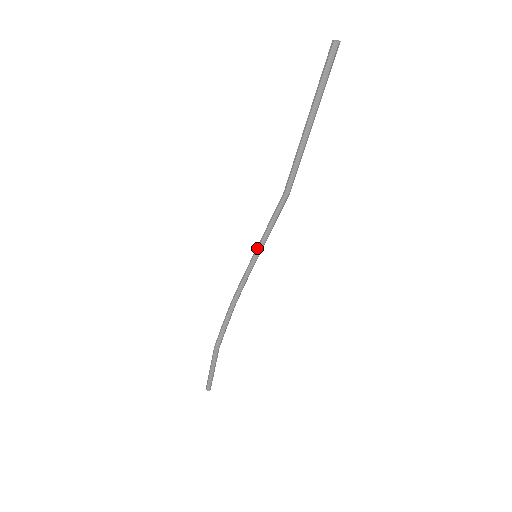
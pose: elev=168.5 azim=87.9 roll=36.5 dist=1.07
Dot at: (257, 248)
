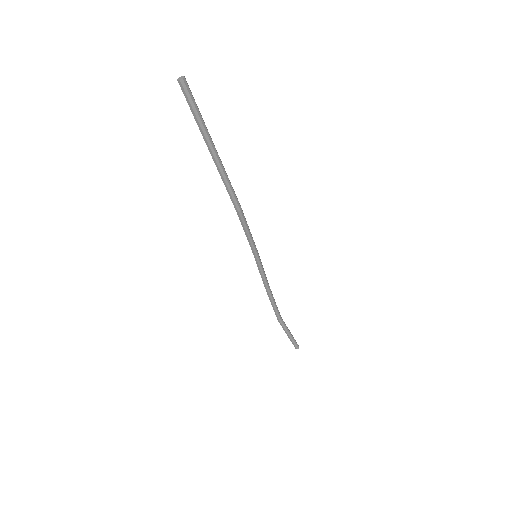
Dot at: (252, 250)
